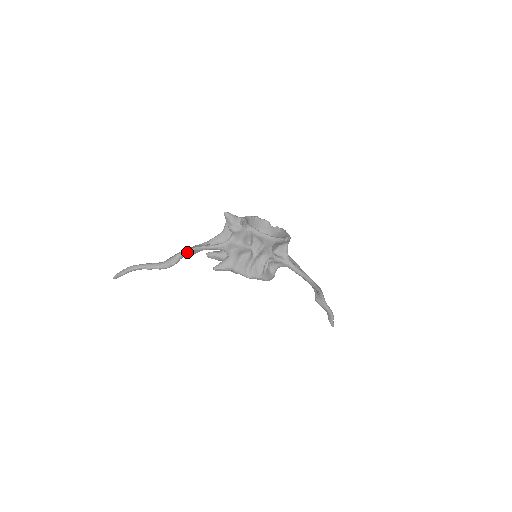
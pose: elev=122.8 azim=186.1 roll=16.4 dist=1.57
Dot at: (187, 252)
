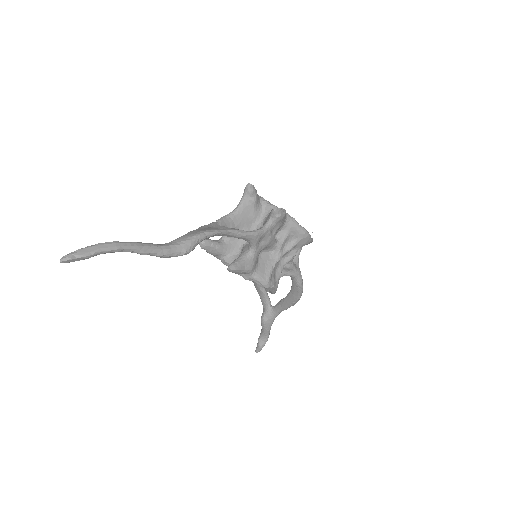
Dot at: (211, 235)
